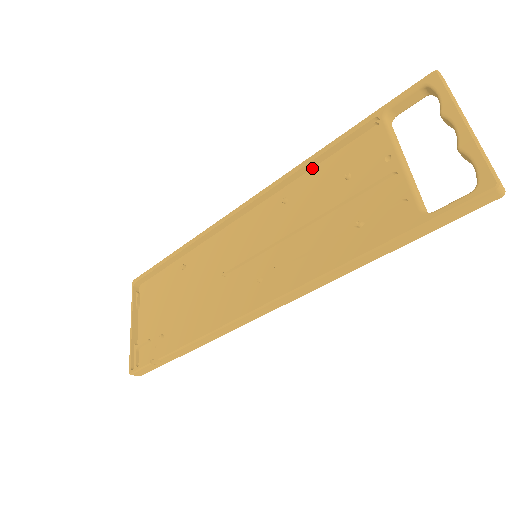
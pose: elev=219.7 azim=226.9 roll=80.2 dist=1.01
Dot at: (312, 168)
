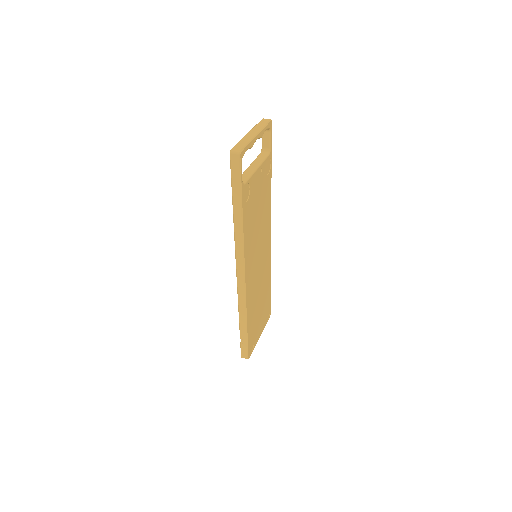
Dot at: occluded
